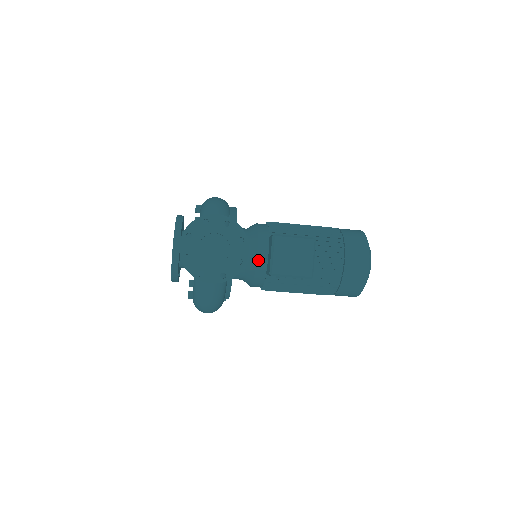
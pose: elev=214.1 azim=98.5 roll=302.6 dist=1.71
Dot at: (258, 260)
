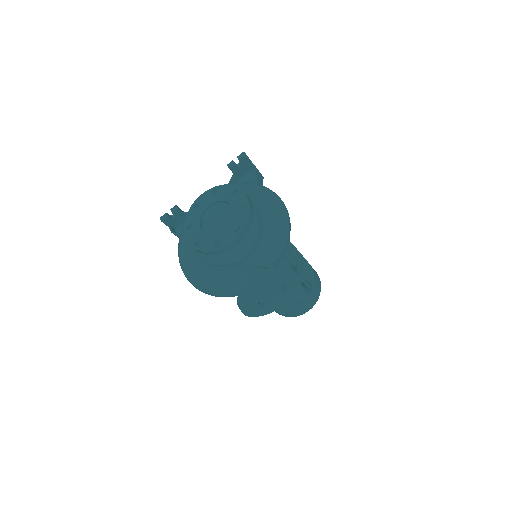
Dot at: occluded
